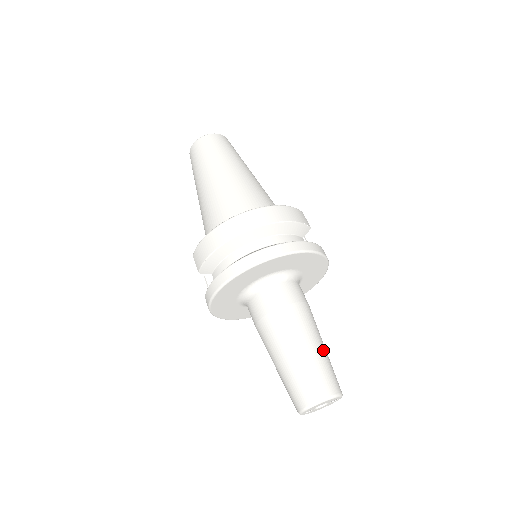
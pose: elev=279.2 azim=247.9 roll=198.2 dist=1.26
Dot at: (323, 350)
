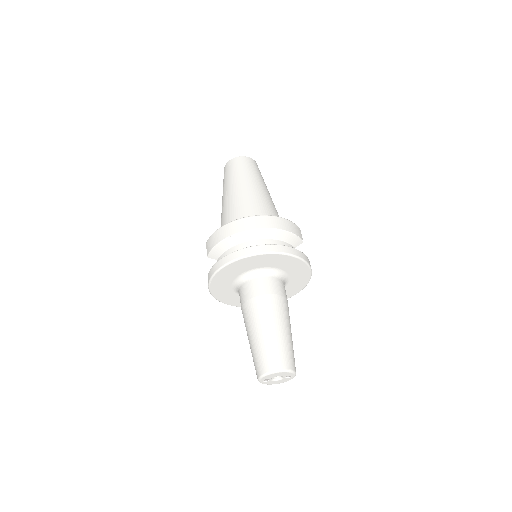
Dot at: (289, 335)
